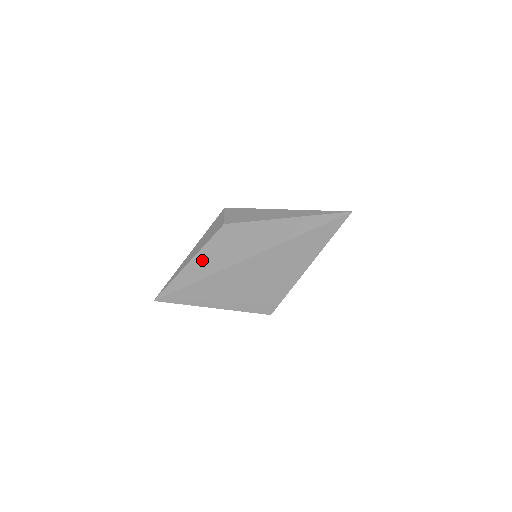
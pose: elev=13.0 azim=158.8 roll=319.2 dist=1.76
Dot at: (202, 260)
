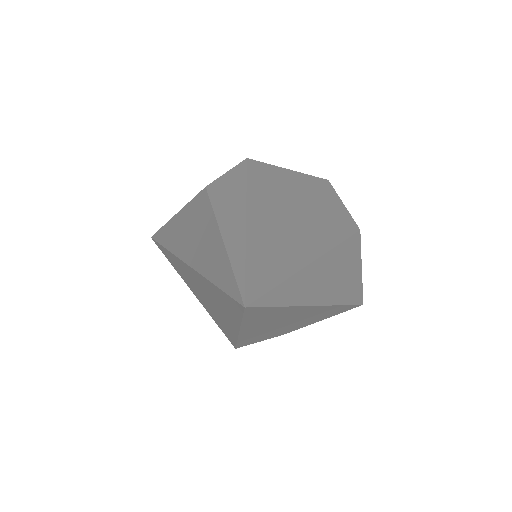
Dot at: (176, 222)
